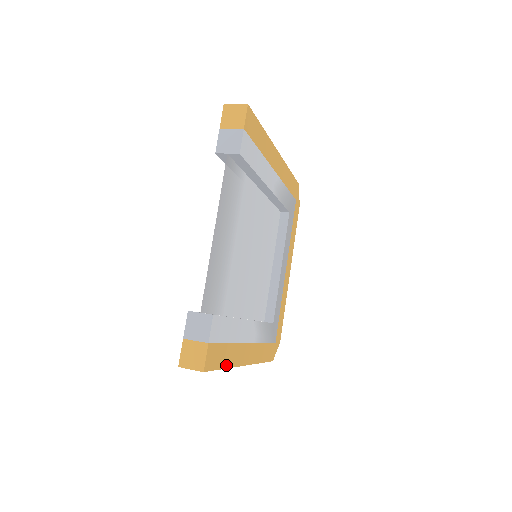
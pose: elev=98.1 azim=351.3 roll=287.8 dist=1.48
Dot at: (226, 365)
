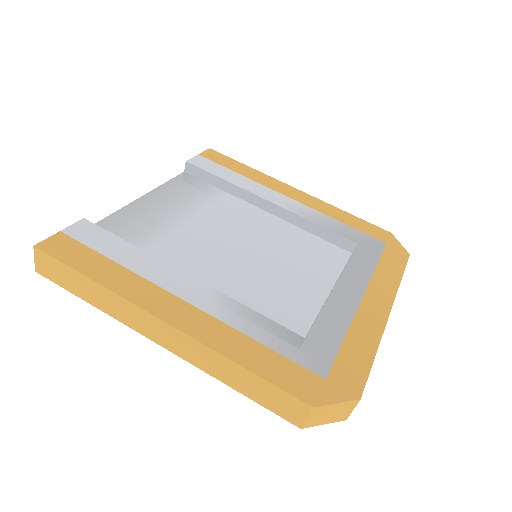
Dot at: (95, 277)
